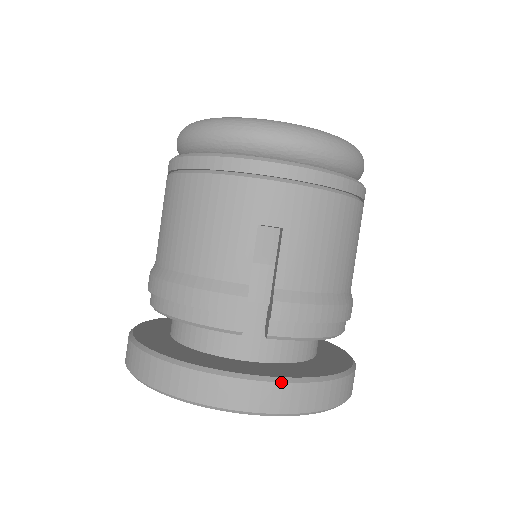
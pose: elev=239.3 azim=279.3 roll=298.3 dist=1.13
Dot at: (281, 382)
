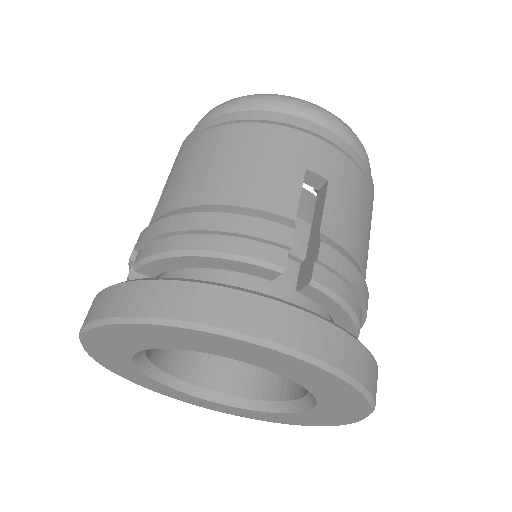
Dot at: (335, 325)
